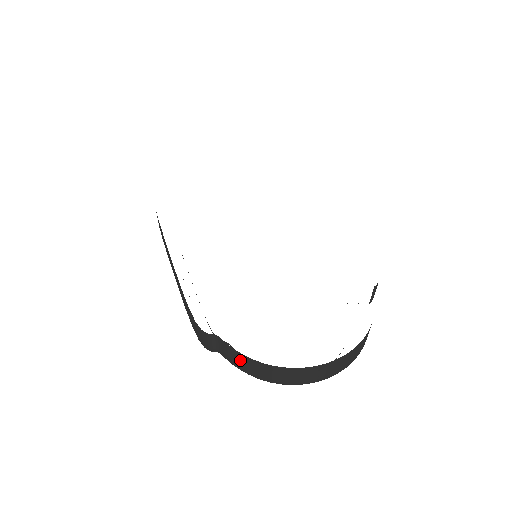
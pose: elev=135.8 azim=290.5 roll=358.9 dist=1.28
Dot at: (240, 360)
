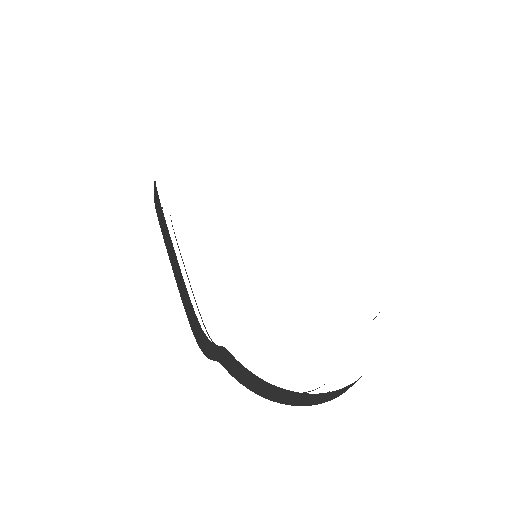
Dot at: (245, 376)
